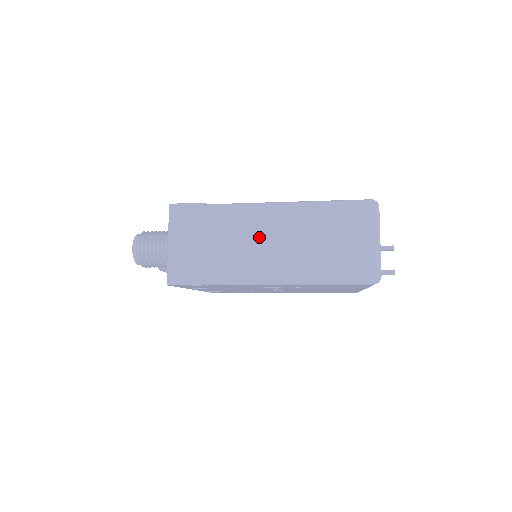
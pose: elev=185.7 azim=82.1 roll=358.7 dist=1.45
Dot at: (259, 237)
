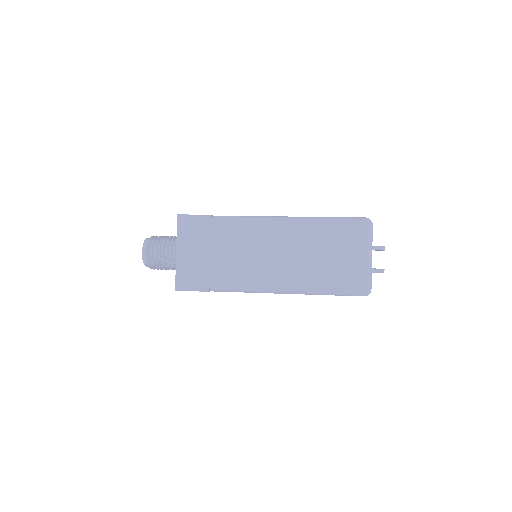
Dot at: (261, 249)
